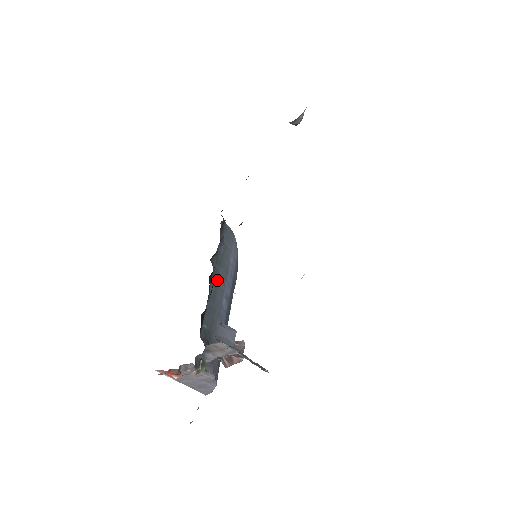
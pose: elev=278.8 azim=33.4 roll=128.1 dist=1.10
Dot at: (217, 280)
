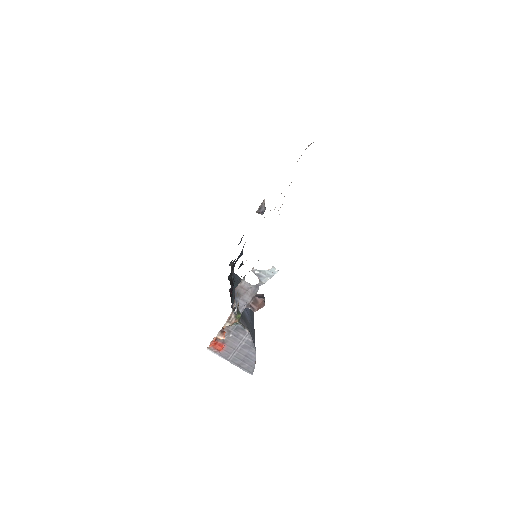
Dot at: occluded
